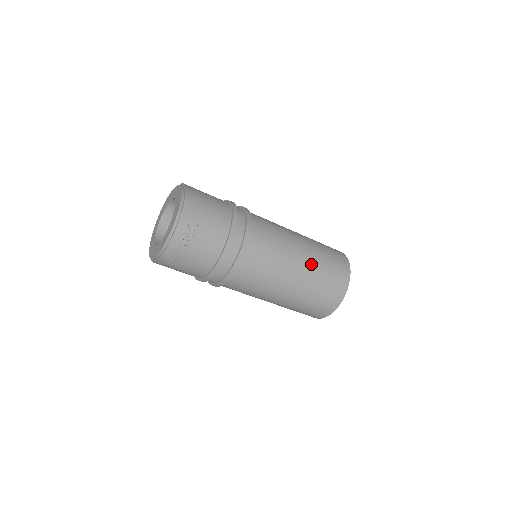
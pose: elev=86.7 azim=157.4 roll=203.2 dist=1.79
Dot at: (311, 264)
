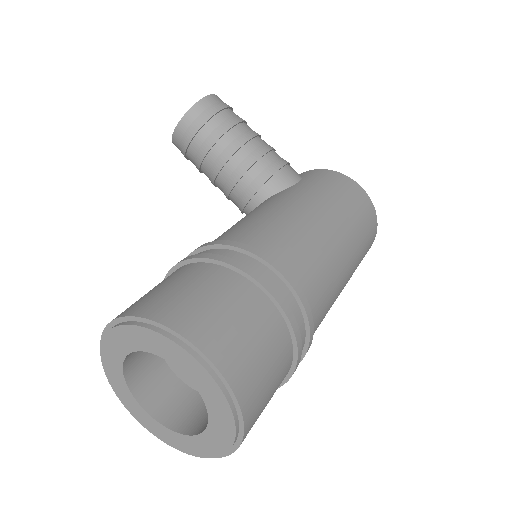
Dot at: occluded
